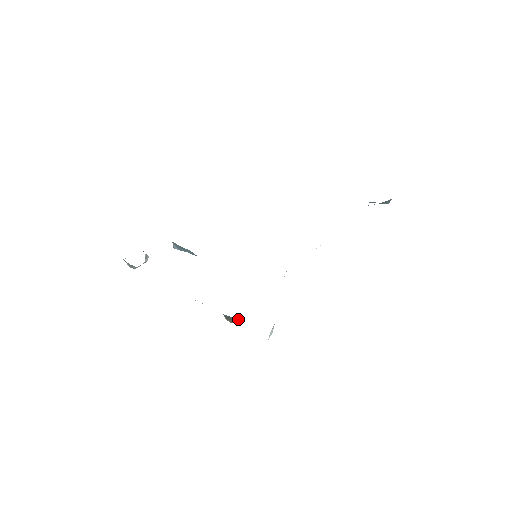
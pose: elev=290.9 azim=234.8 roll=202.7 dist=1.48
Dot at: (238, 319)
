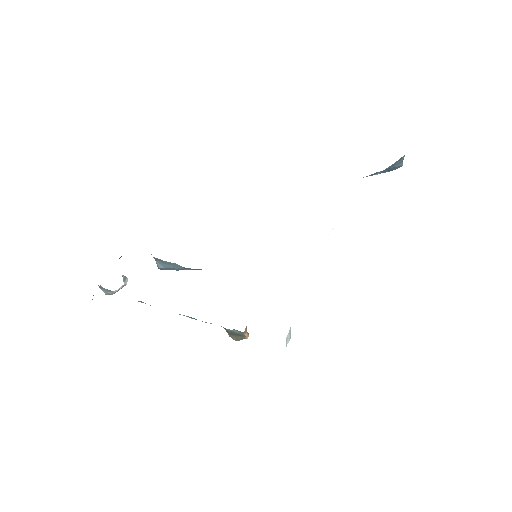
Dot at: (245, 332)
